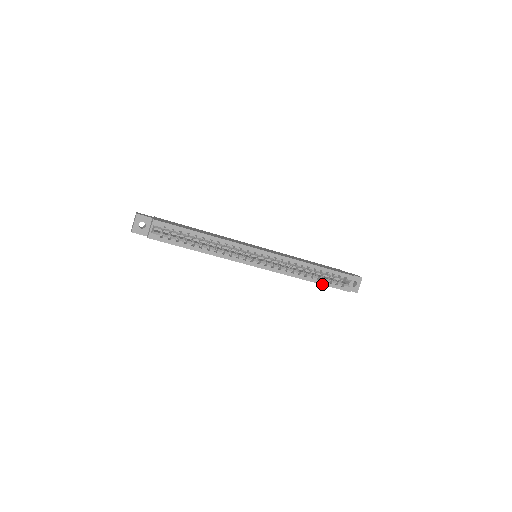
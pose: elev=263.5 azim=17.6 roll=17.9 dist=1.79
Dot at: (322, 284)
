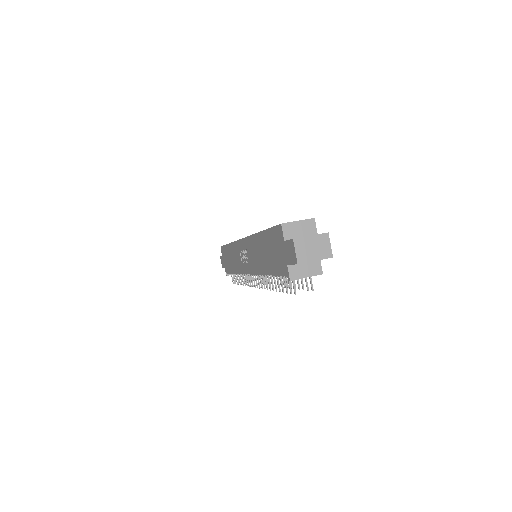
Dot at: (266, 230)
